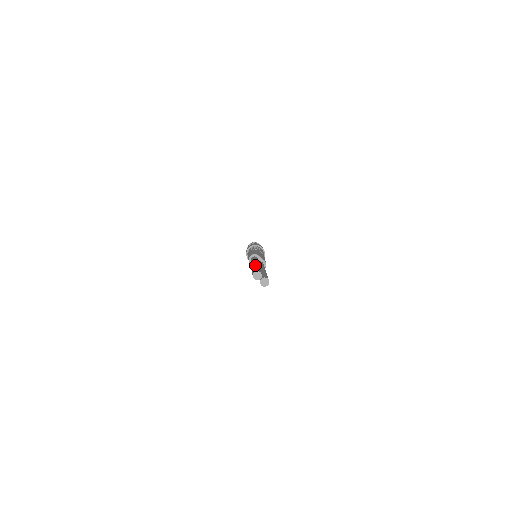
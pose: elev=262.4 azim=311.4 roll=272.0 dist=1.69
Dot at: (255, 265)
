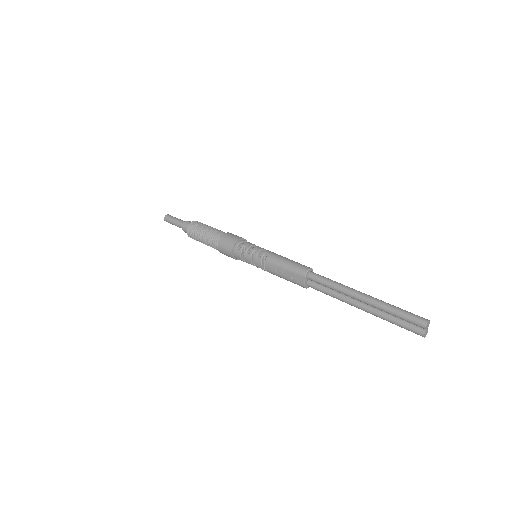
Dot at: occluded
